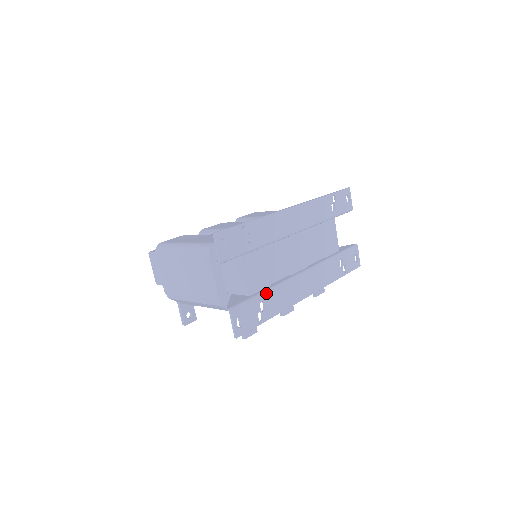
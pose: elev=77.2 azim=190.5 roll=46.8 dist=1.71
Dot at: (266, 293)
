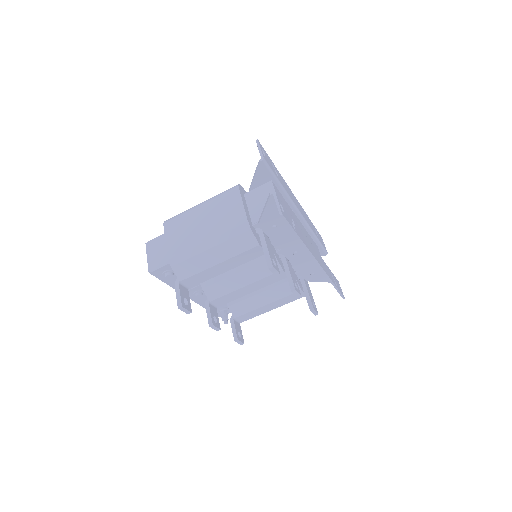
Dot at: (293, 218)
